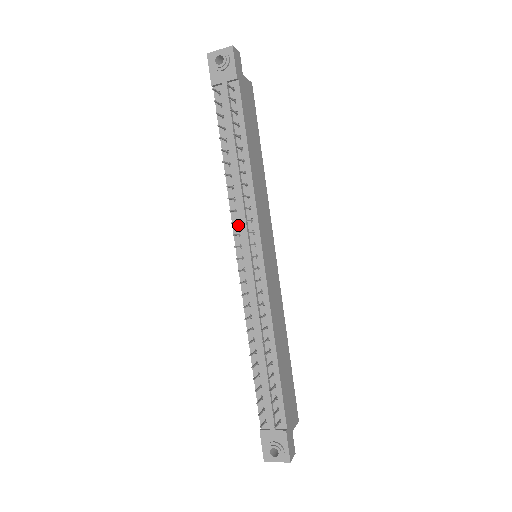
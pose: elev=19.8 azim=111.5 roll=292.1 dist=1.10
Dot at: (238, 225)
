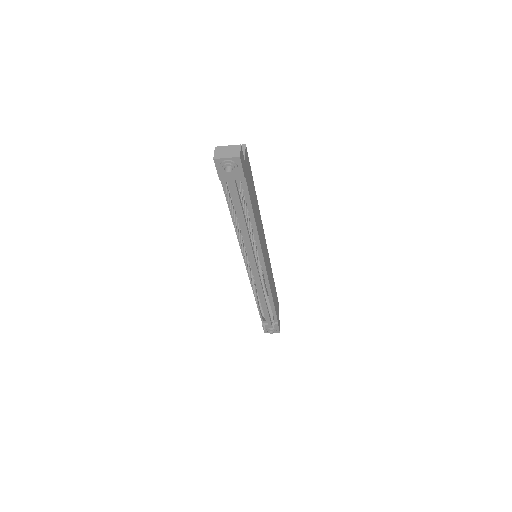
Dot at: (246, 253)
